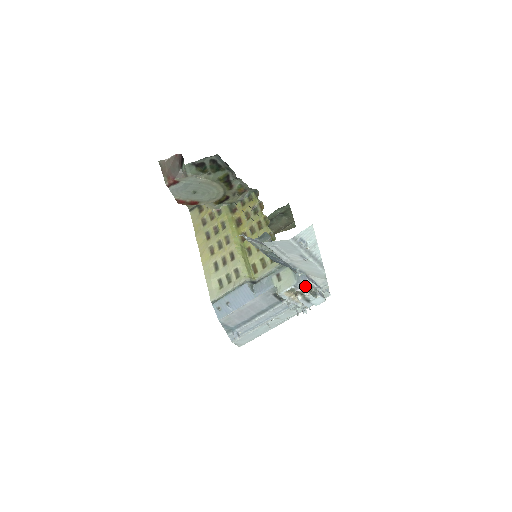
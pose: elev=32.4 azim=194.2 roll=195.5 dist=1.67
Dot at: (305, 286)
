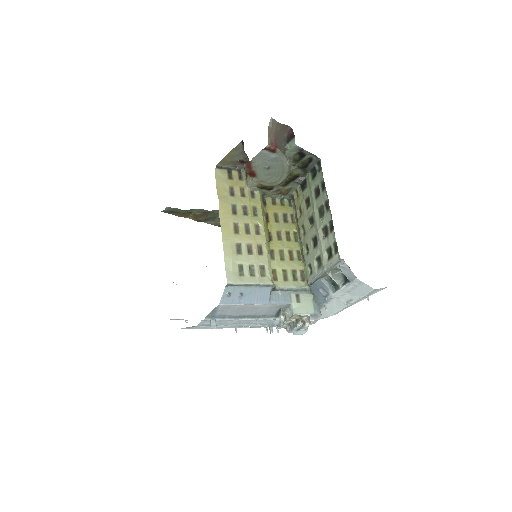
Dot at: occluded
